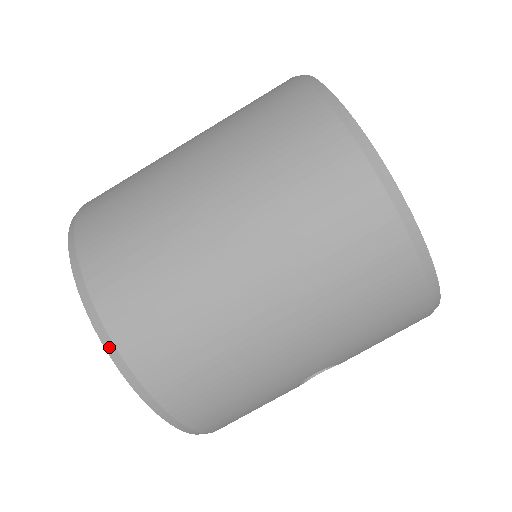
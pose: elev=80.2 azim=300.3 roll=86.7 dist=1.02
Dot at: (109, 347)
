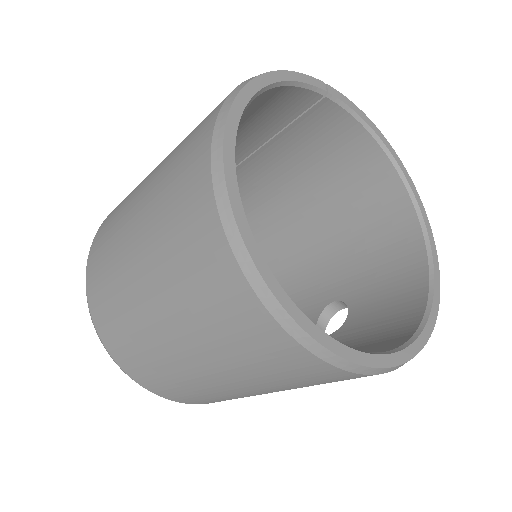
Dot at: occluded
